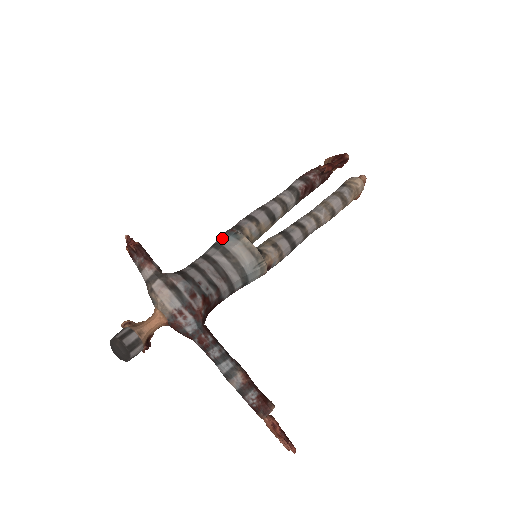
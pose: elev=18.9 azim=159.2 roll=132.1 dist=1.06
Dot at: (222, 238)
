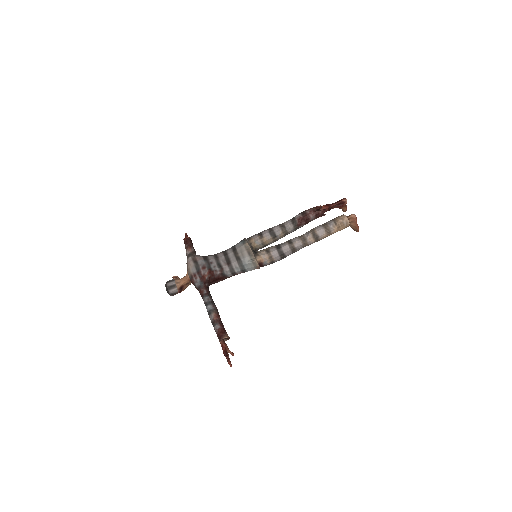
Dot at: (238, 243)
